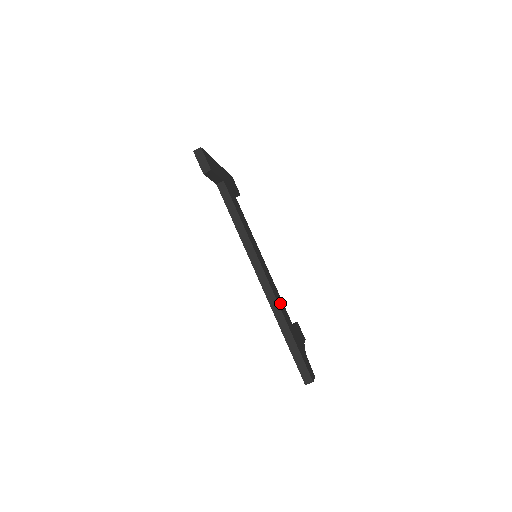
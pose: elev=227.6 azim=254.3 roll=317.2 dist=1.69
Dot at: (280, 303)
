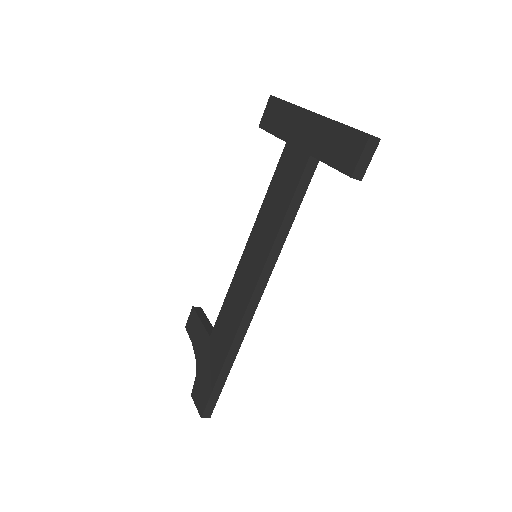
Dot at: occluded
